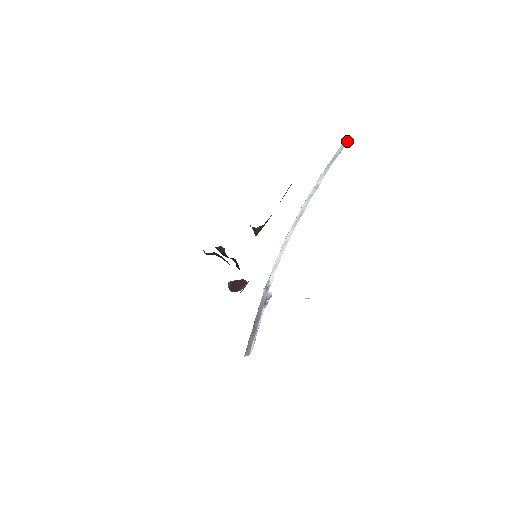
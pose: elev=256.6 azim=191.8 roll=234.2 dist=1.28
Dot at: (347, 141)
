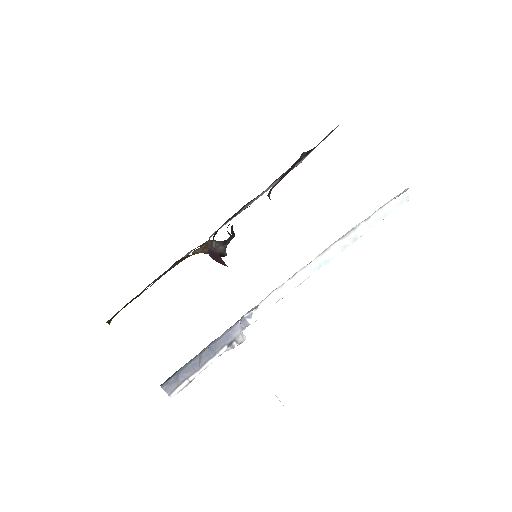
Dot at: (404, 200)
